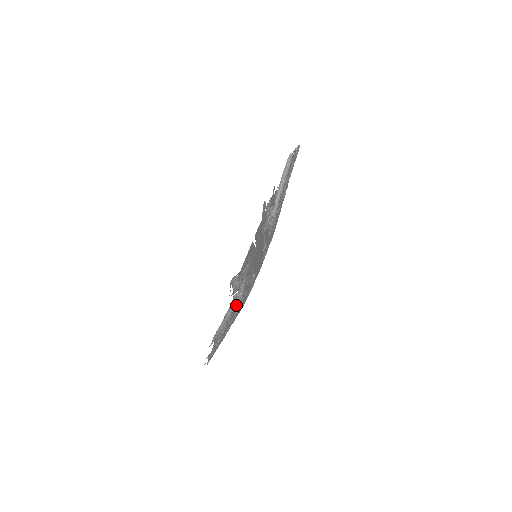
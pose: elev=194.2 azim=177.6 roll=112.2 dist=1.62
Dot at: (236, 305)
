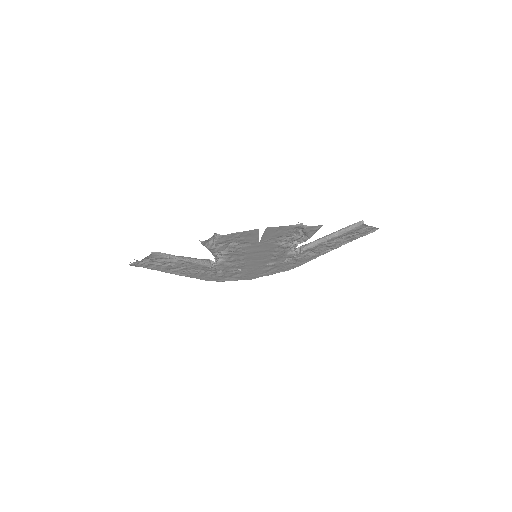
Dot at: (201, 264)
